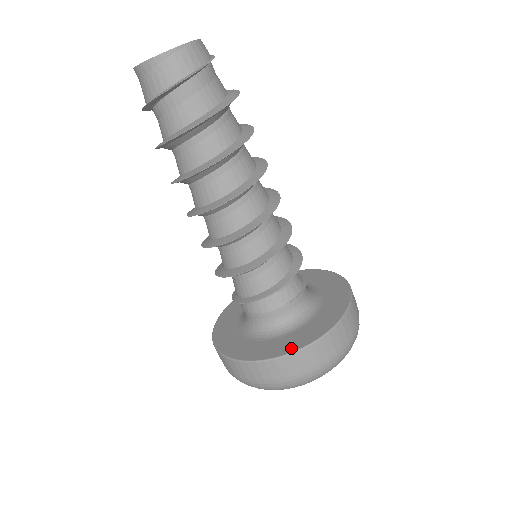
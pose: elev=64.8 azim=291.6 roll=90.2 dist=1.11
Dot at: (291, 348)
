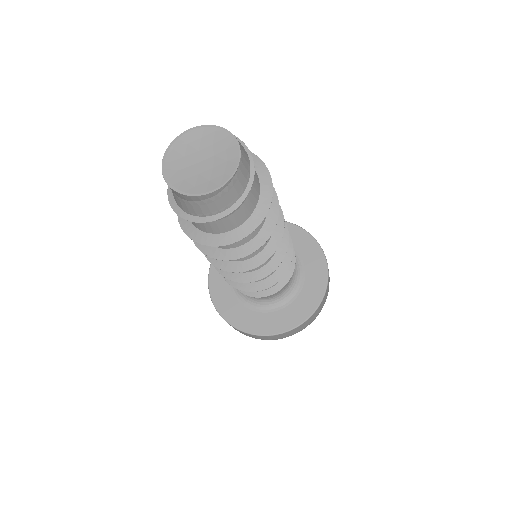
Dot at: (293, 323)
